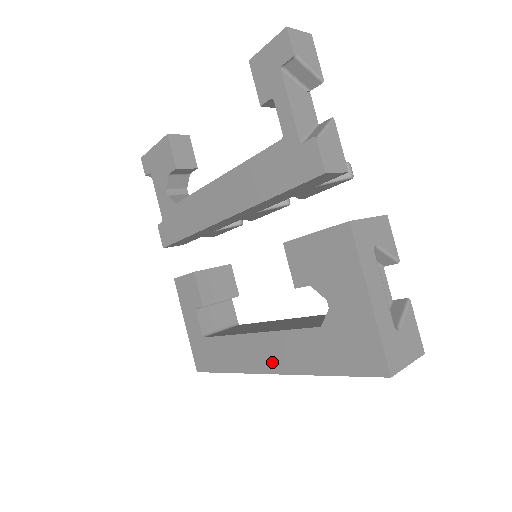
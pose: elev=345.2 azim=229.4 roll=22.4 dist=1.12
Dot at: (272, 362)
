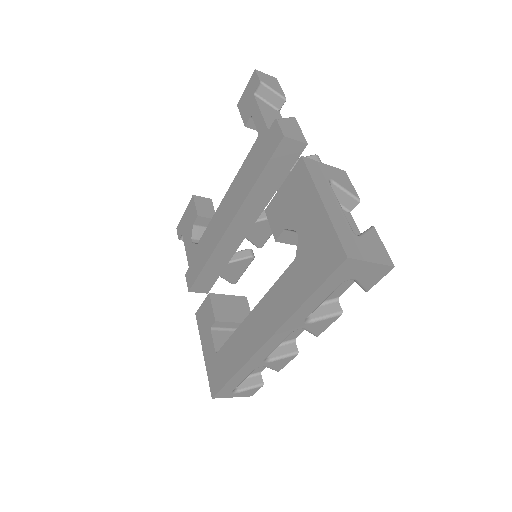
Dot at: (266, 328)
